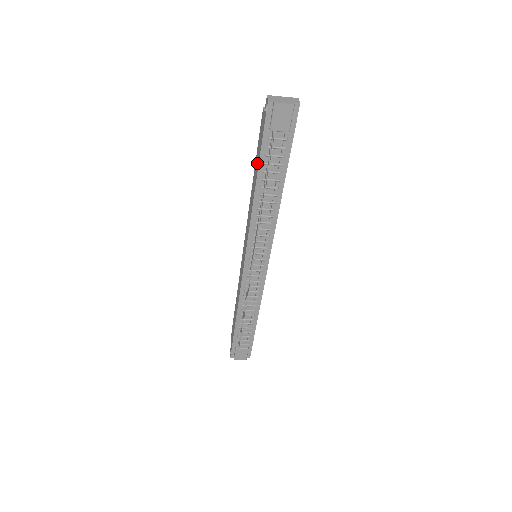
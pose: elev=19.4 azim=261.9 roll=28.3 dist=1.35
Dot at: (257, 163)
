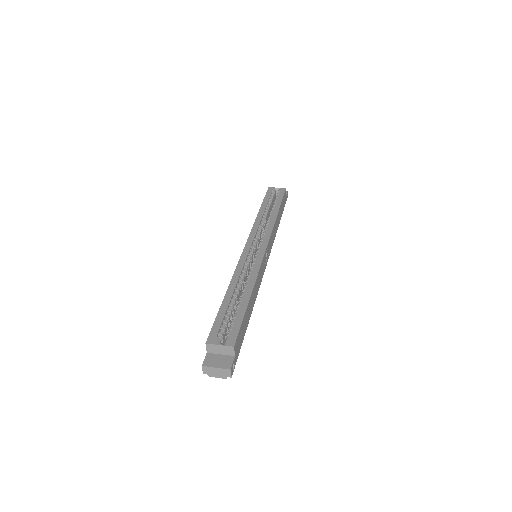
Dot at: occluded
